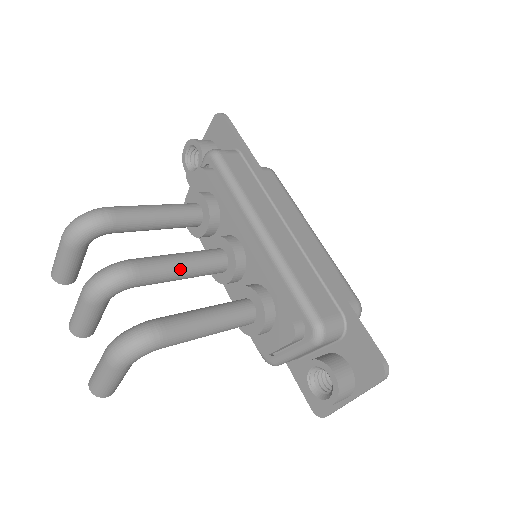
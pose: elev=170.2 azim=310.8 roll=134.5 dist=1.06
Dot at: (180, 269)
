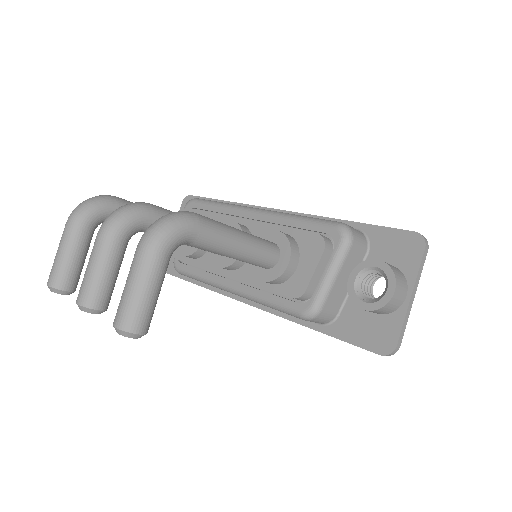
Dot at: occluded
